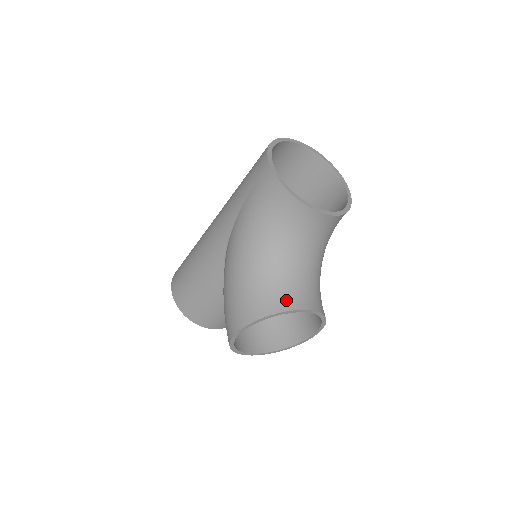
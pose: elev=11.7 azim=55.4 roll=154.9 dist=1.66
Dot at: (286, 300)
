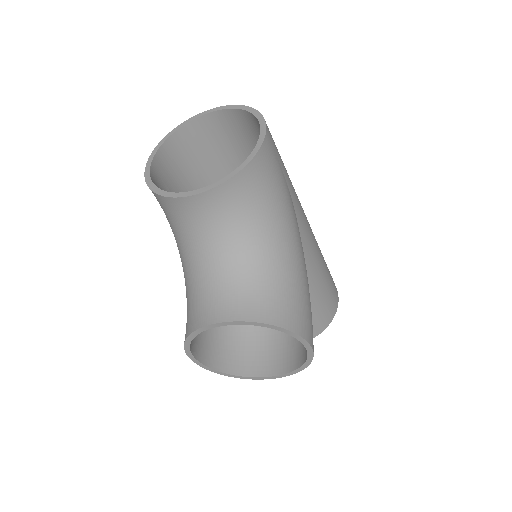
Dot at: (200, 315)
